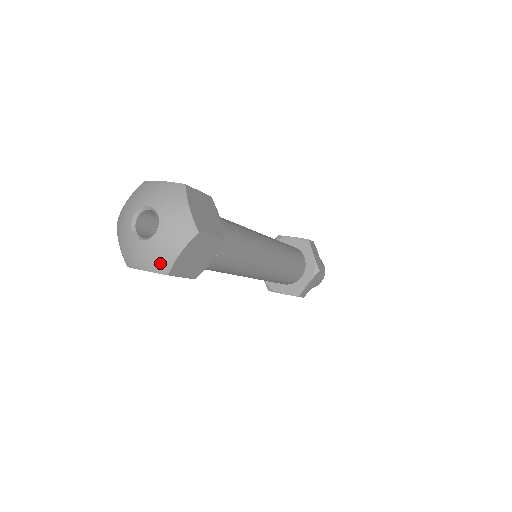
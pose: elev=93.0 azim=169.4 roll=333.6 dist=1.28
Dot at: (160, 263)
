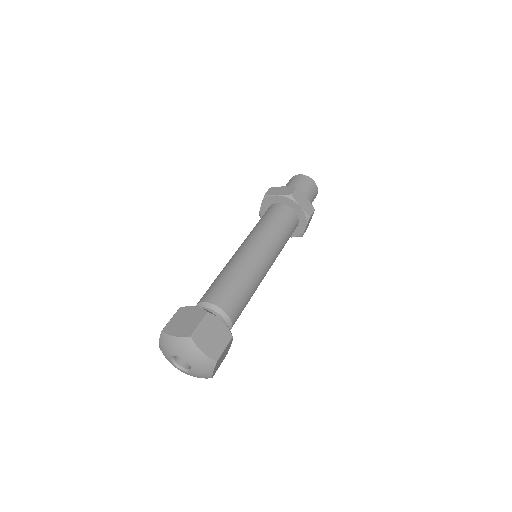
Dot at: (204, 377)
